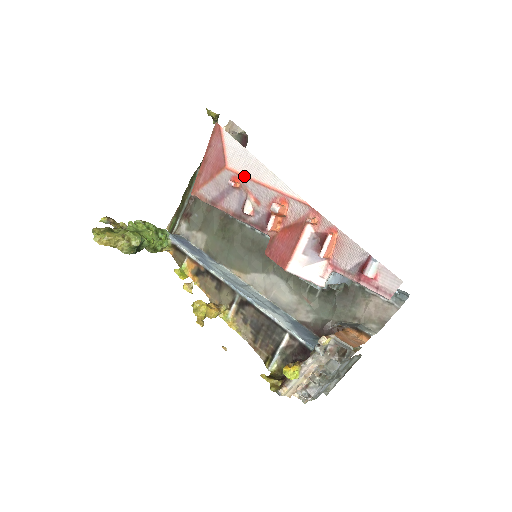
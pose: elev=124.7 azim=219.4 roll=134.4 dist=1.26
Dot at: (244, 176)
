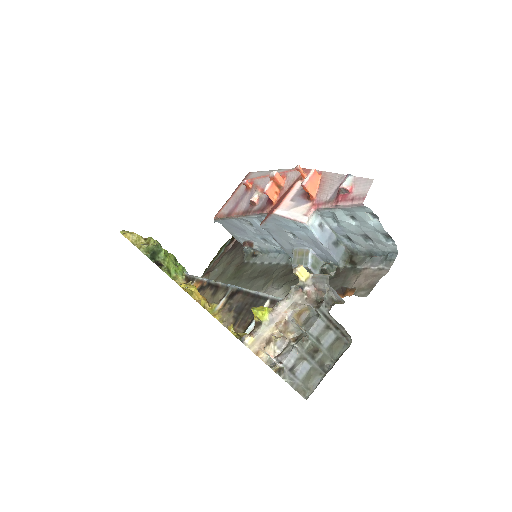
Dot at: (256, 178)
